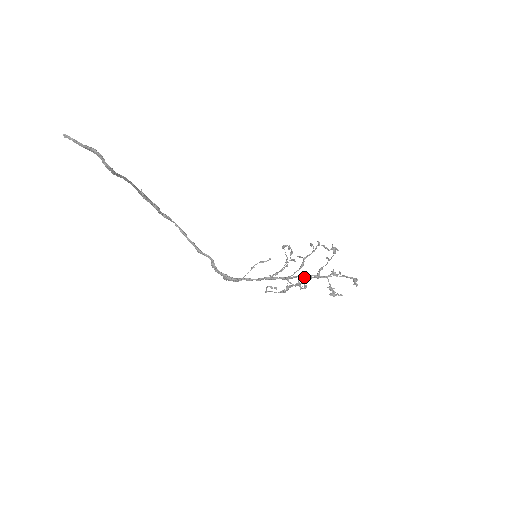
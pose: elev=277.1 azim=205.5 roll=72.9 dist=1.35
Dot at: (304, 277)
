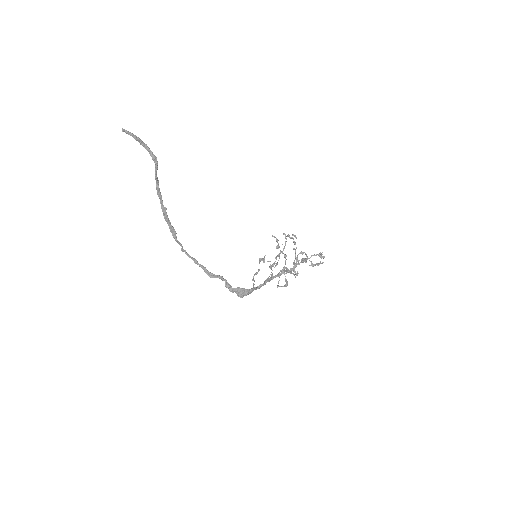
Dot at: occluded
